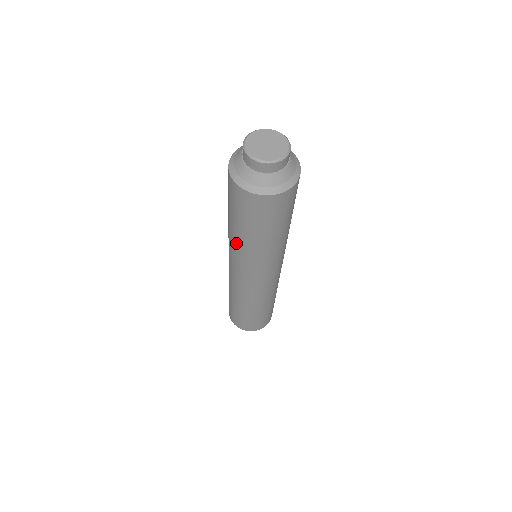
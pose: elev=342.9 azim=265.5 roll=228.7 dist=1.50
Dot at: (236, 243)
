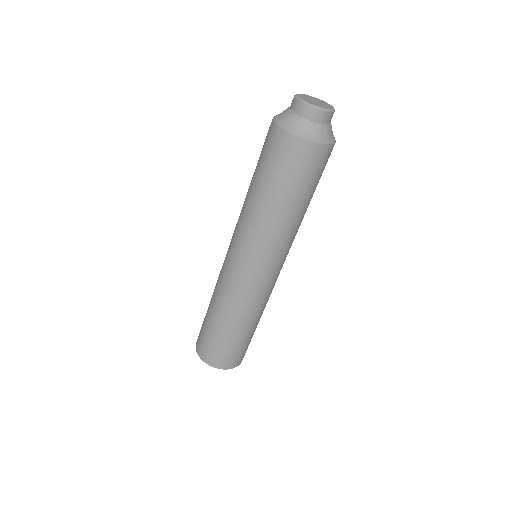
Dot at: (254, 215)
